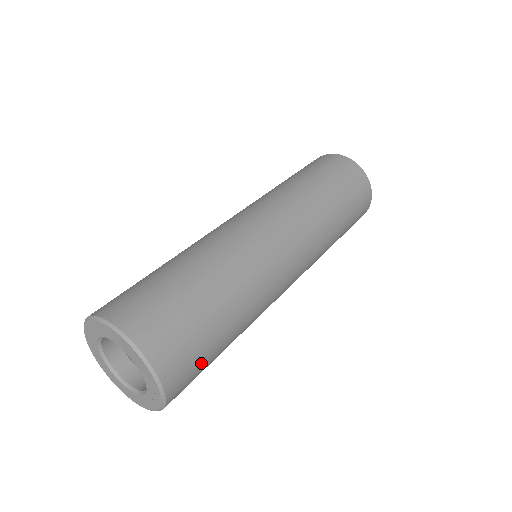
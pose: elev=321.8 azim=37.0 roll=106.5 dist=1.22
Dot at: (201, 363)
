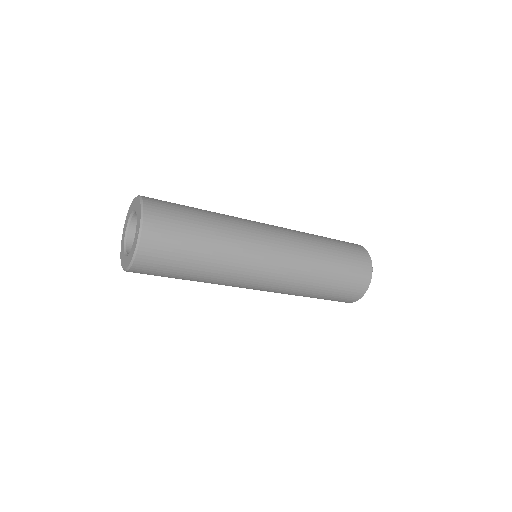
Dot at: (175, 239)
